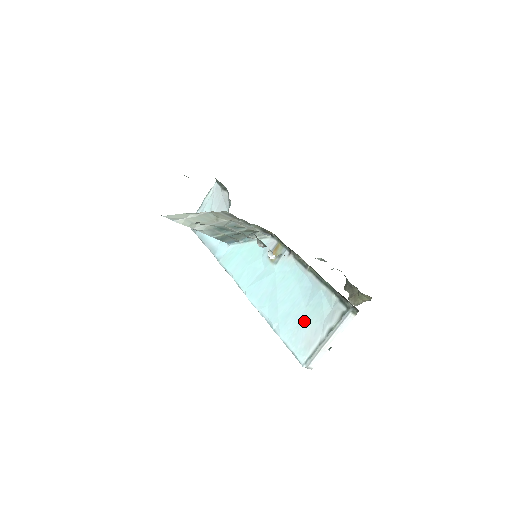
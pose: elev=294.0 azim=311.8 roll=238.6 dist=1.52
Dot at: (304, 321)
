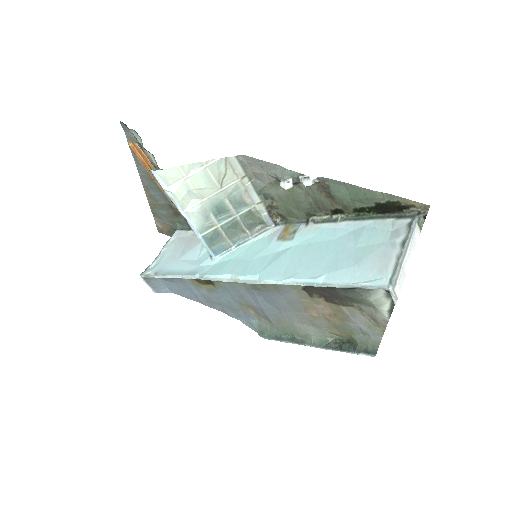
Dot at: (362, 255)
